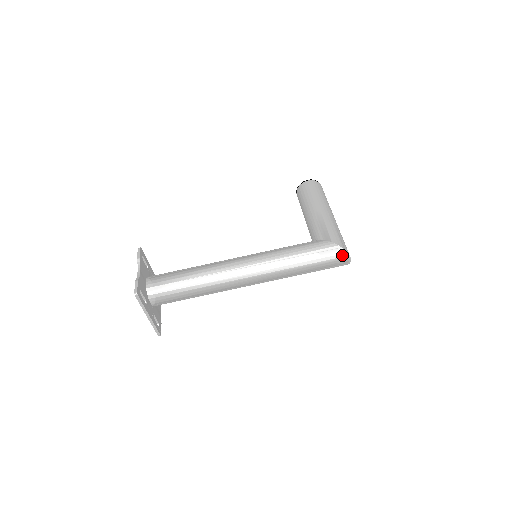
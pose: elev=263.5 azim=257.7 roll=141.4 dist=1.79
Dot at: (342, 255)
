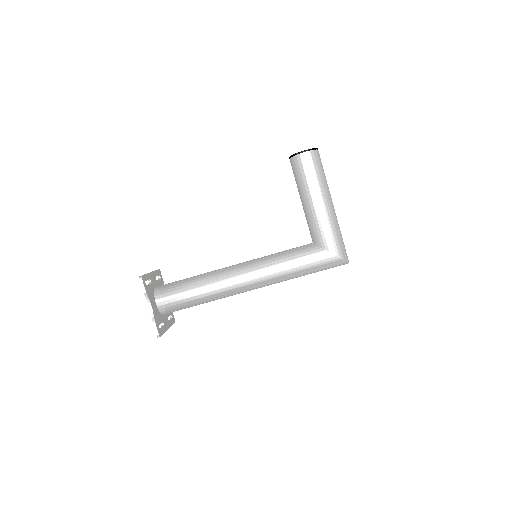
Dot at: (342, 264)
